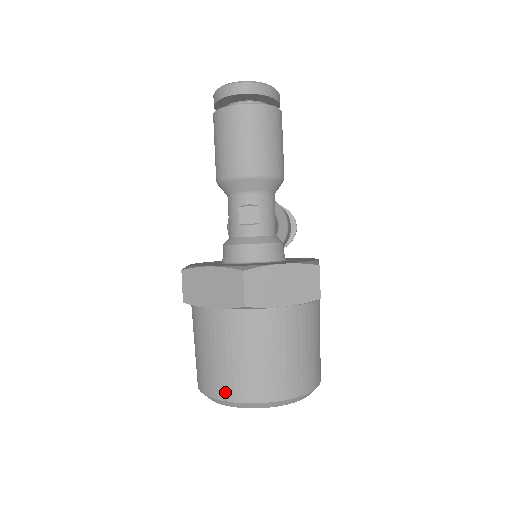
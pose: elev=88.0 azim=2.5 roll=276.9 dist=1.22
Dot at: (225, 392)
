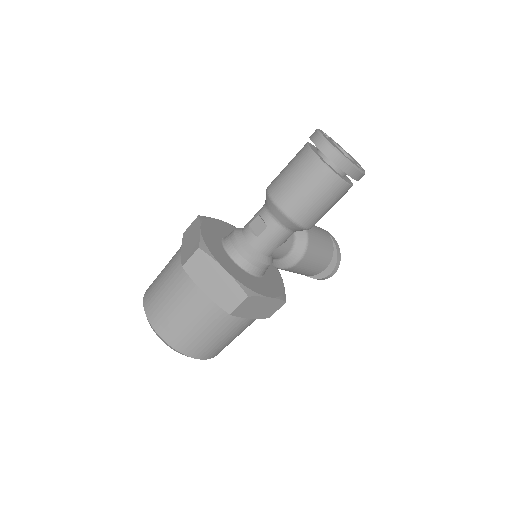
Dot at: (147, 298)
